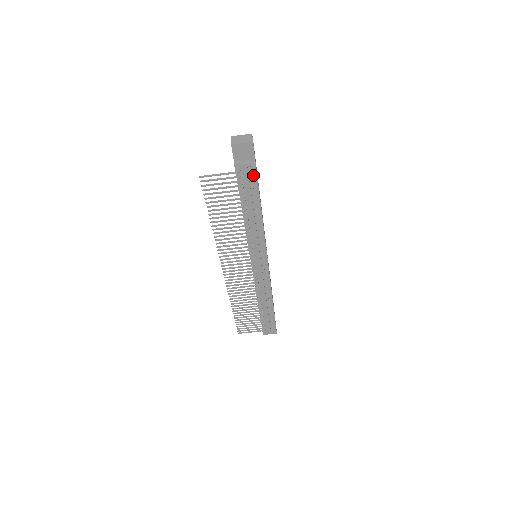
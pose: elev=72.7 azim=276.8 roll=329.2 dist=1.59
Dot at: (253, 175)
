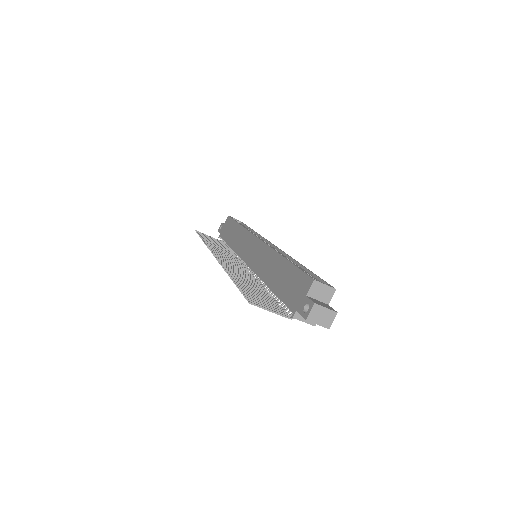
Dot at: occluded
